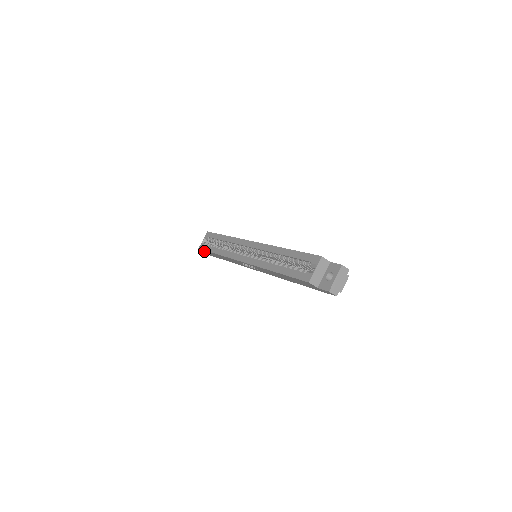
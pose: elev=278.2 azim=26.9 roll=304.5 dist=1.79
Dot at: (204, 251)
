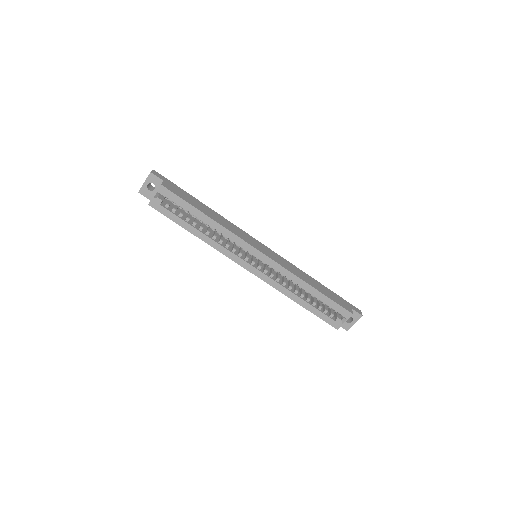
Dot at: occluded
